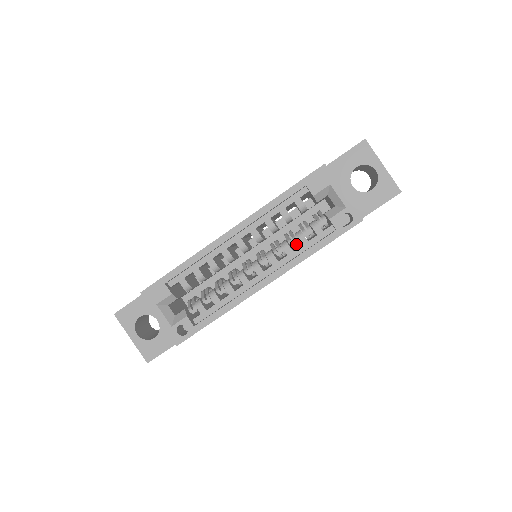
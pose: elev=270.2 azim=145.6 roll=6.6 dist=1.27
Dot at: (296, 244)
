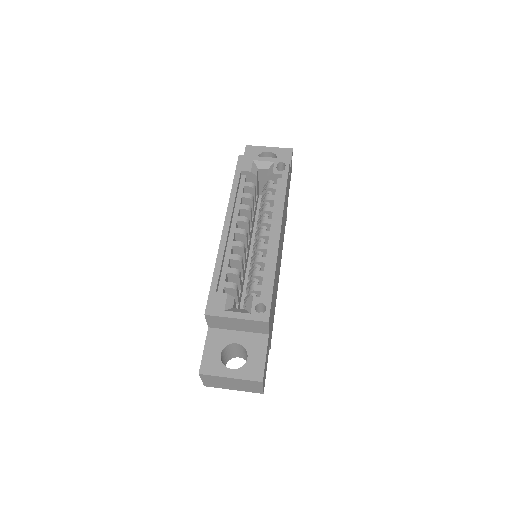
Dot at: occluded
